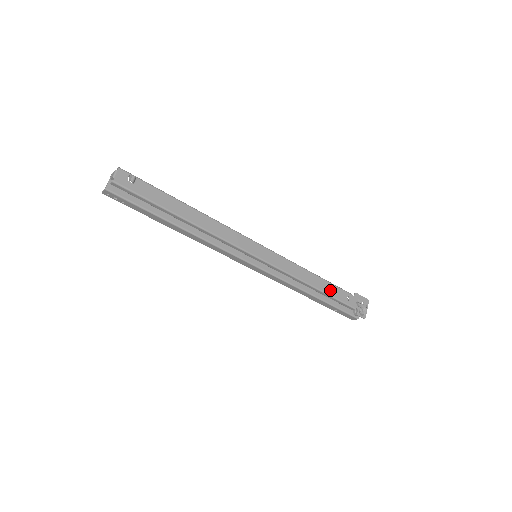
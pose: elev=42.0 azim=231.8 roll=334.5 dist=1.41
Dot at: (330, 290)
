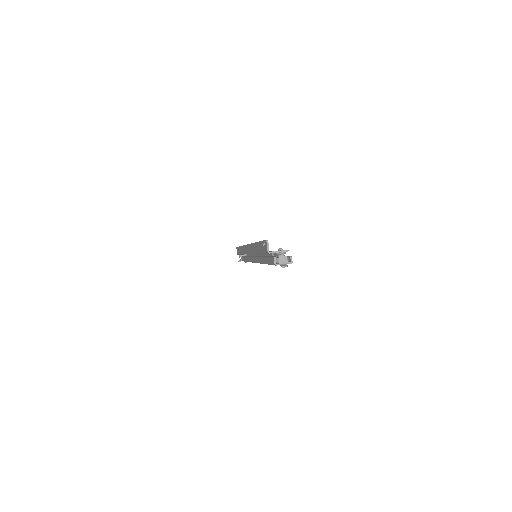
Dot at: occluded
